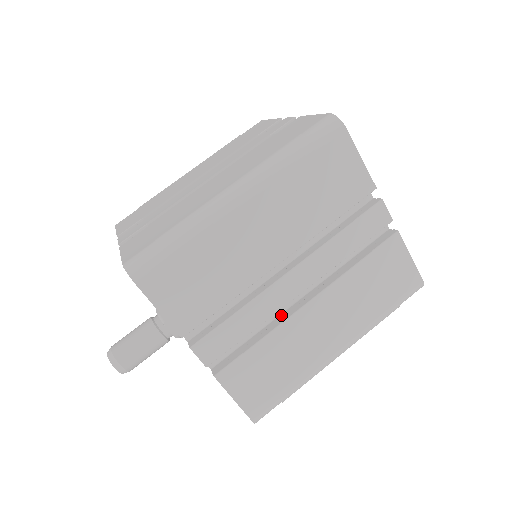
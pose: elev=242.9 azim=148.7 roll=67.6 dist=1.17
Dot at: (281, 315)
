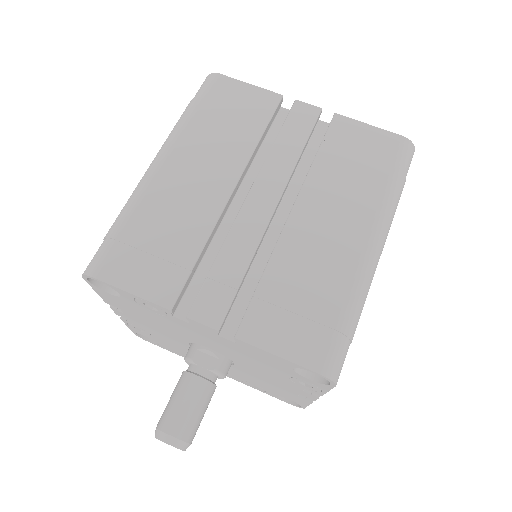
Dot at: occluded
